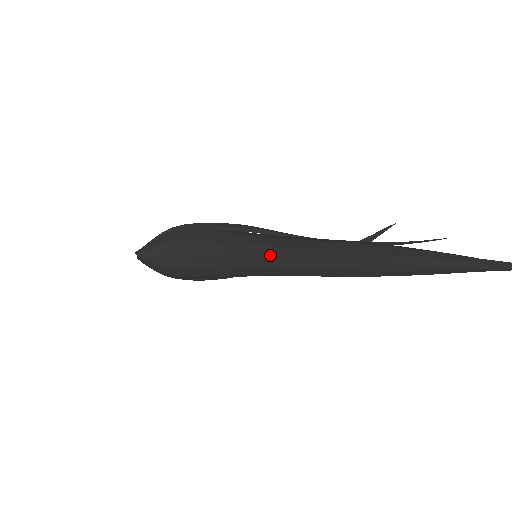
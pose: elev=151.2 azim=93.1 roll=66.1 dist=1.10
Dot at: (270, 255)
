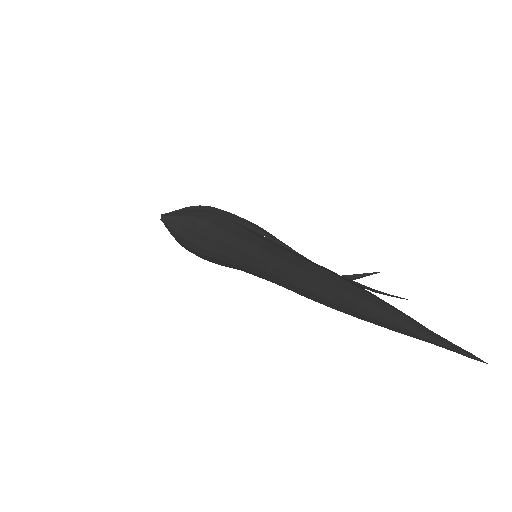
Dot at: (264, 258)
